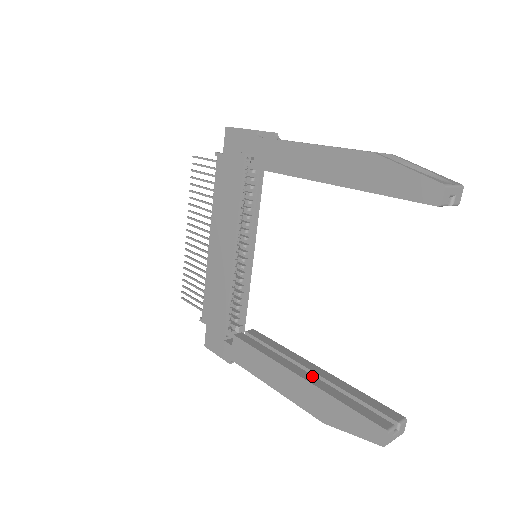
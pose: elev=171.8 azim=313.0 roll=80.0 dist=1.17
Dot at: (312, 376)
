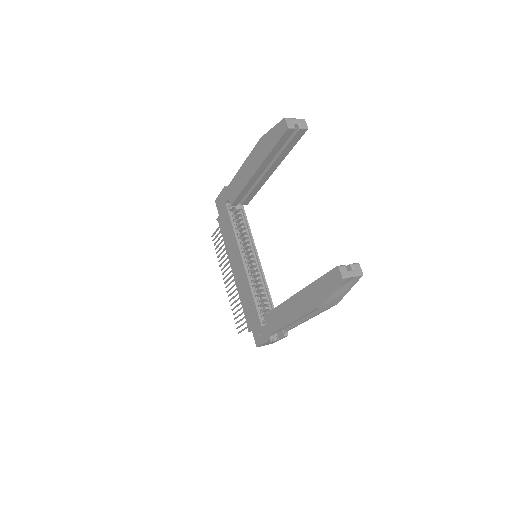
Dot at: occluded
